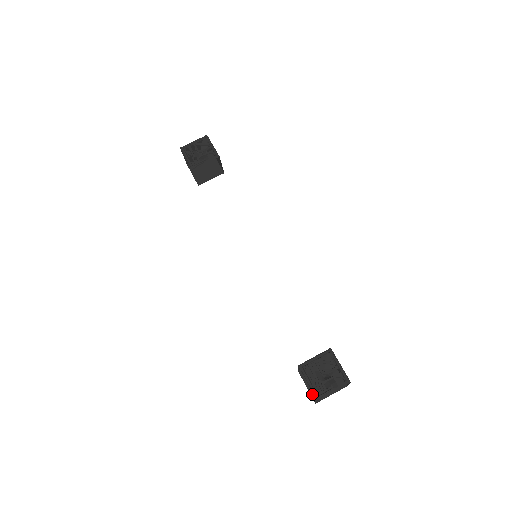
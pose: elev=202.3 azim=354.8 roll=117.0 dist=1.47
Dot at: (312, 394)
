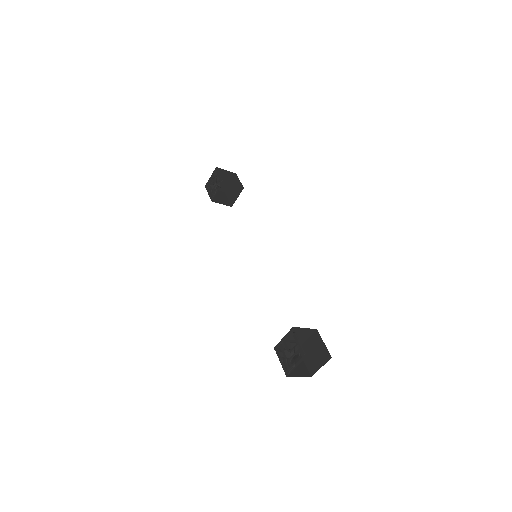
Dot at: (308, 369)
